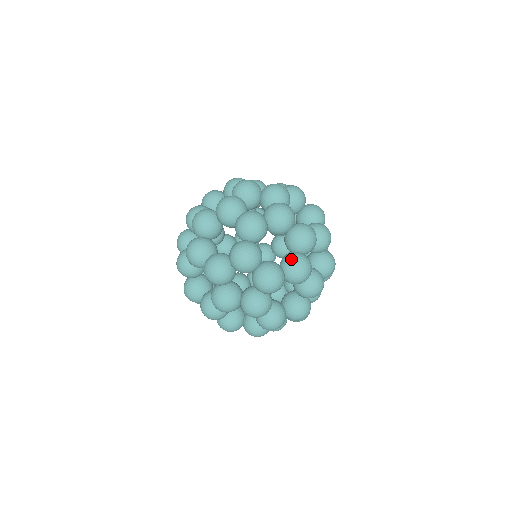
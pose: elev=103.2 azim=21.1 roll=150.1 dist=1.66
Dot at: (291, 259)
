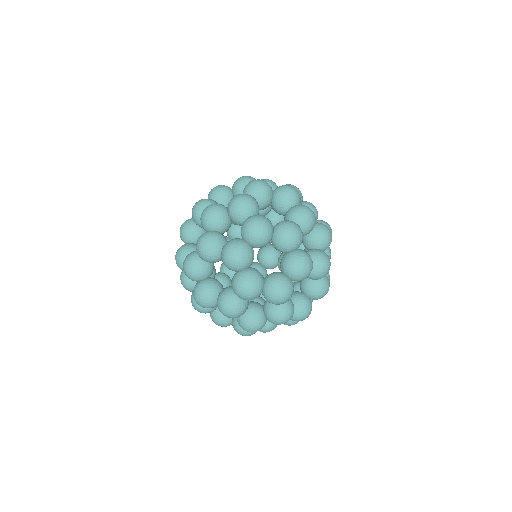
Dot at: (305, 305)
